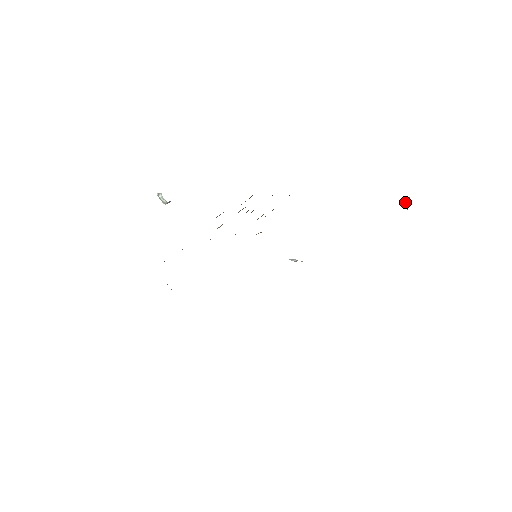
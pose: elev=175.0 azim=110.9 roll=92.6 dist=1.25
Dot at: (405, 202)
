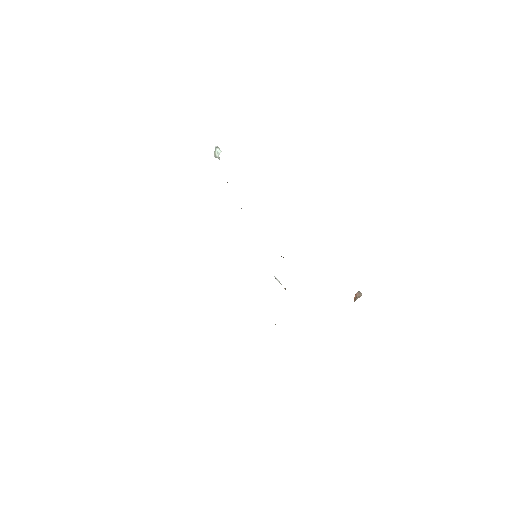
Dot at: (357, 294)
